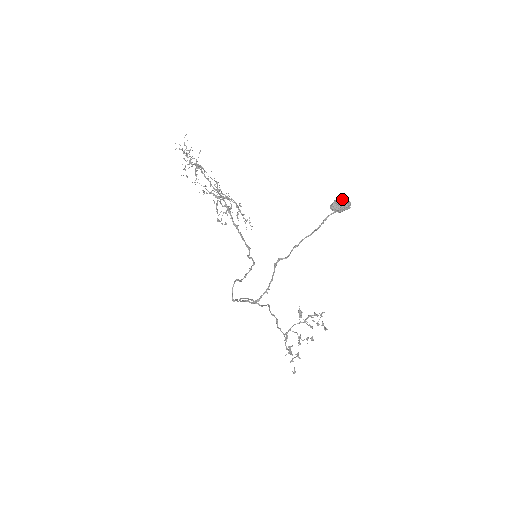
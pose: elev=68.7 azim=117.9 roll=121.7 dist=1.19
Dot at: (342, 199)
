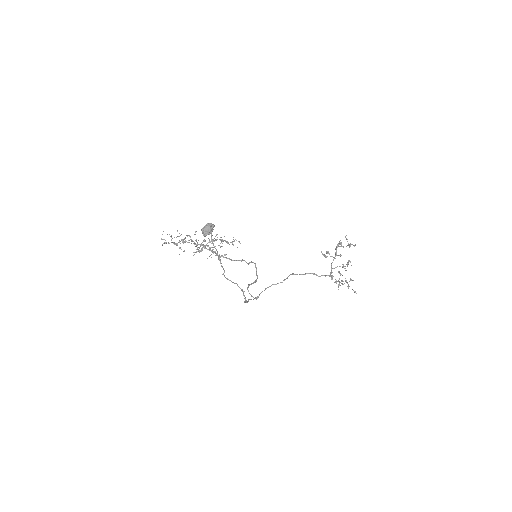
Dot at: (204, 228)
